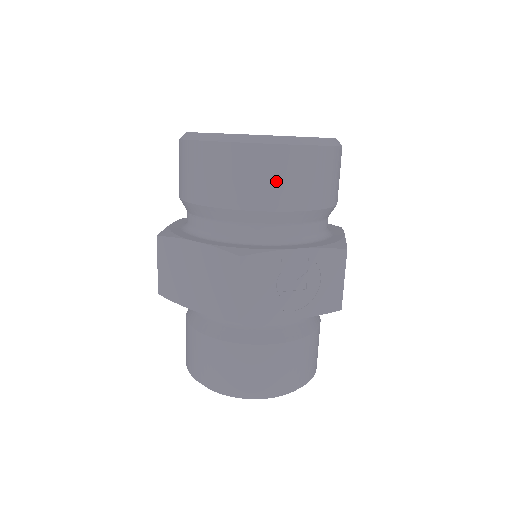
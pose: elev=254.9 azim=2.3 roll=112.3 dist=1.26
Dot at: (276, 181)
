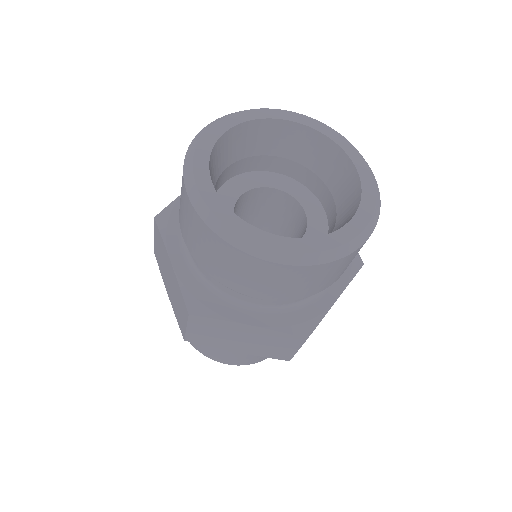
Dot at: (341, 271)
